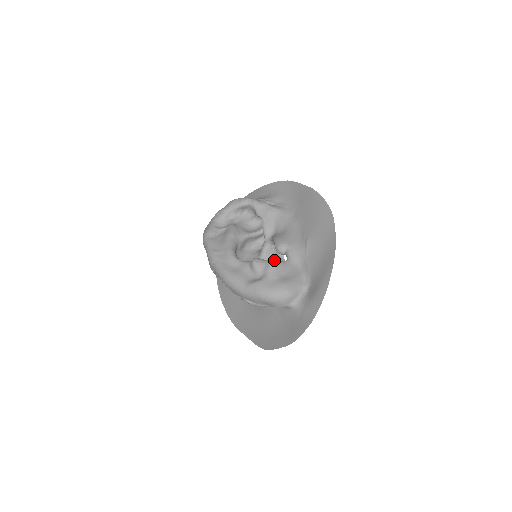
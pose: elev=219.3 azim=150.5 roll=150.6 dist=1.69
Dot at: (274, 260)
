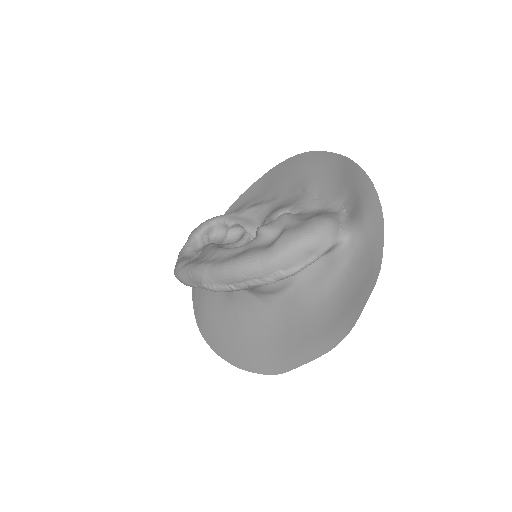
Dot at: (283, 214)
